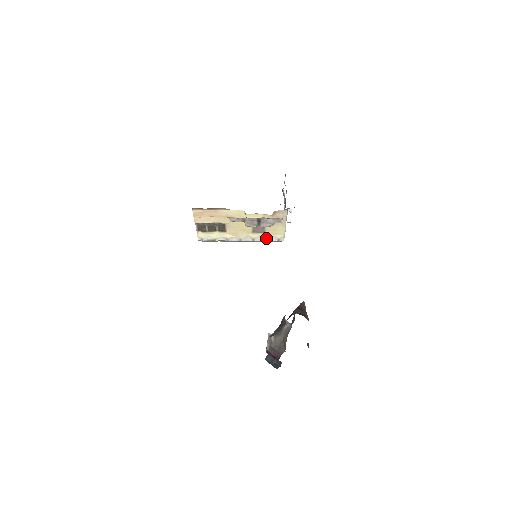
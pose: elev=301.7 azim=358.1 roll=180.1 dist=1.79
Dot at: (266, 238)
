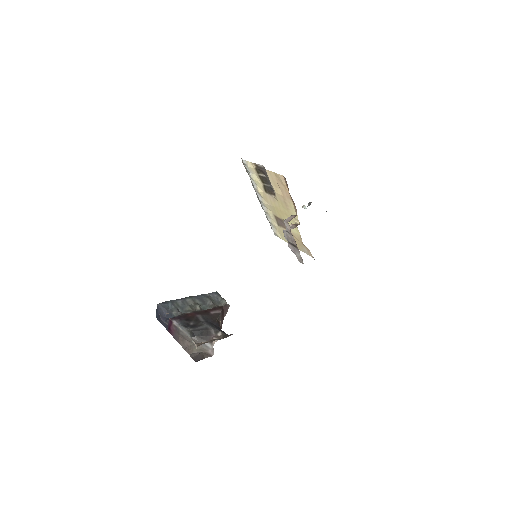
Dot at: (273, 224)
